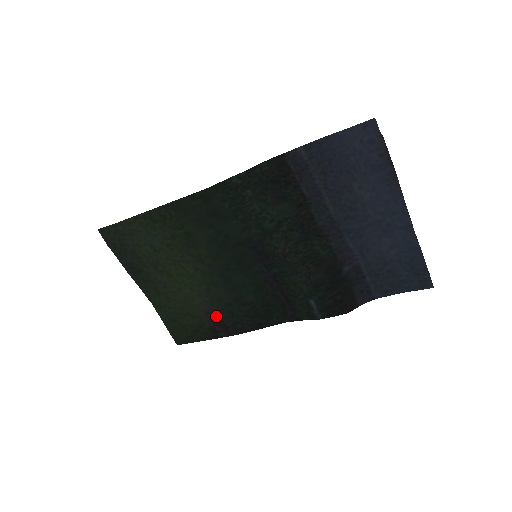
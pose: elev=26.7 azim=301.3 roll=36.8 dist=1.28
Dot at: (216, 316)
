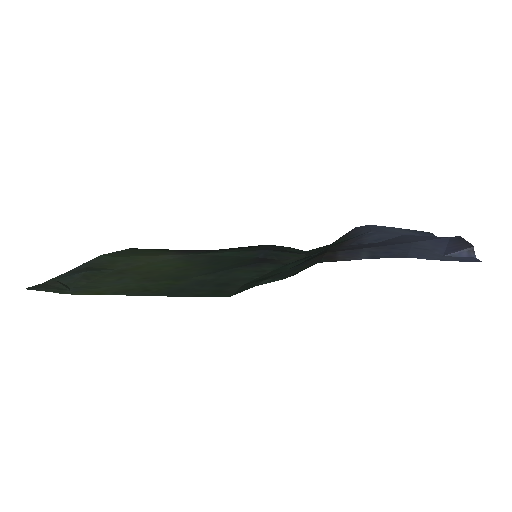
Dot at: (188, 253)
